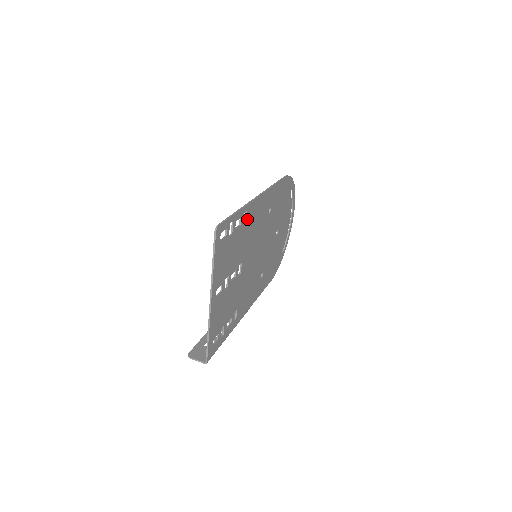
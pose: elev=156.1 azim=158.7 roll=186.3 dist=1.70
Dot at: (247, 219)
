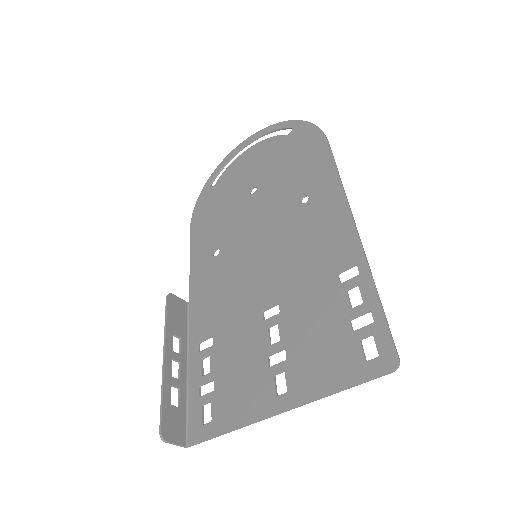
Dot at: (341, 268)
